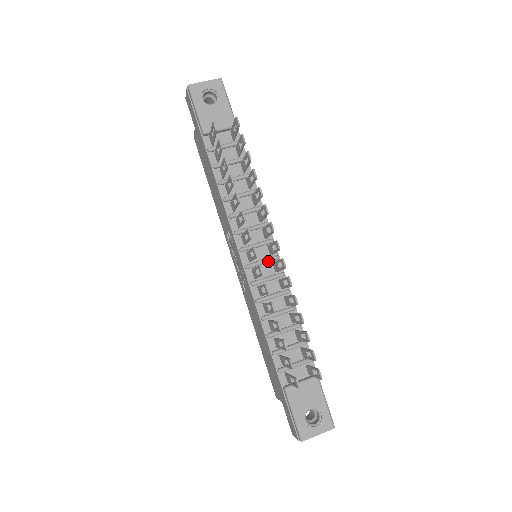
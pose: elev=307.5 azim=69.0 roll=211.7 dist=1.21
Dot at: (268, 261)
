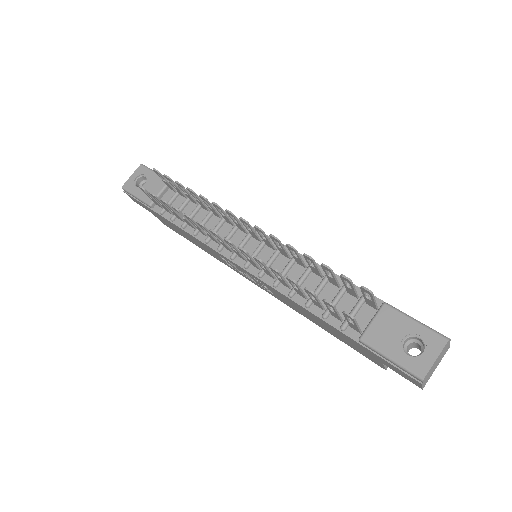
Dot at: (260, 247)
